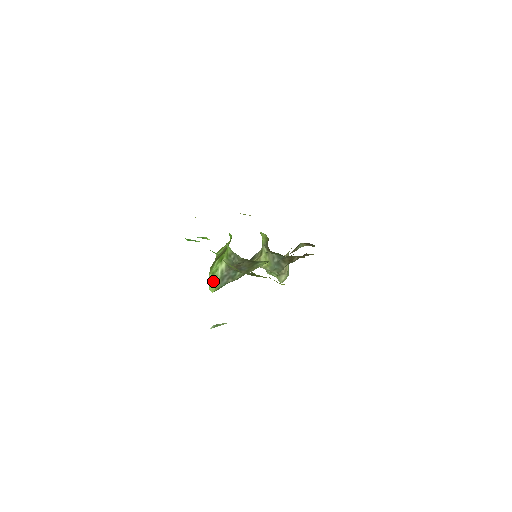
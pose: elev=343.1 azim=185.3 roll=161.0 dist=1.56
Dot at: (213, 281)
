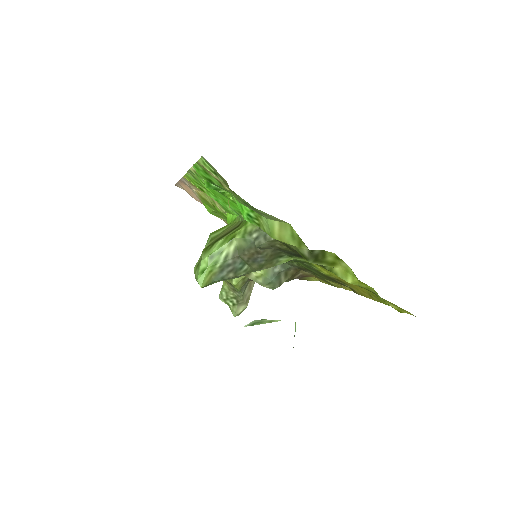
Dot at: (208, 269)
